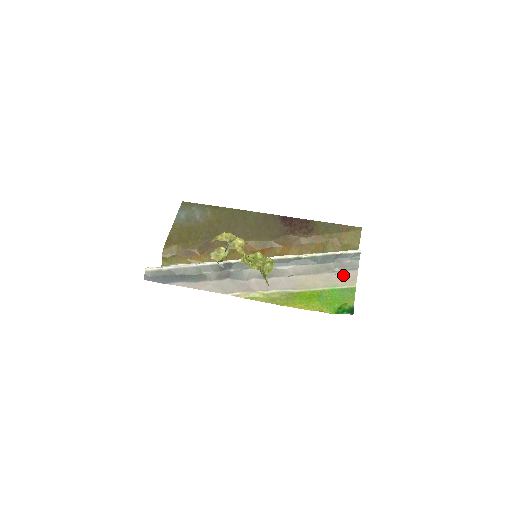
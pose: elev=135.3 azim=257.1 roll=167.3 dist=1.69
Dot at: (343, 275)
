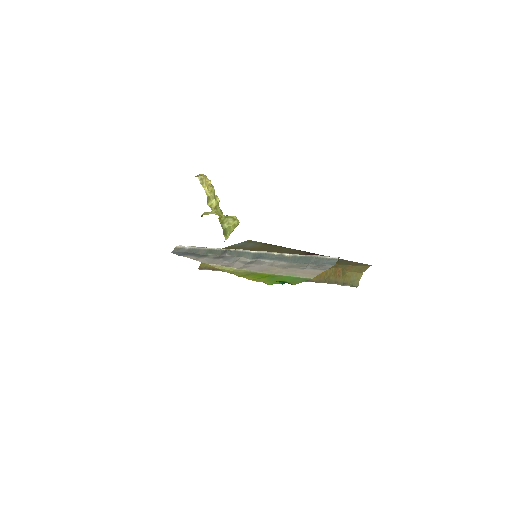
Dot at: (309, 271)
